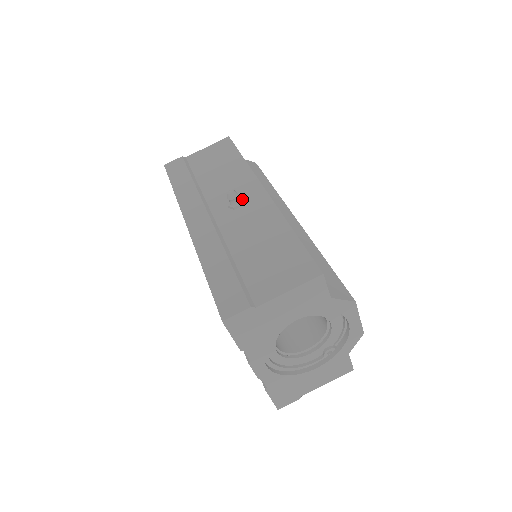
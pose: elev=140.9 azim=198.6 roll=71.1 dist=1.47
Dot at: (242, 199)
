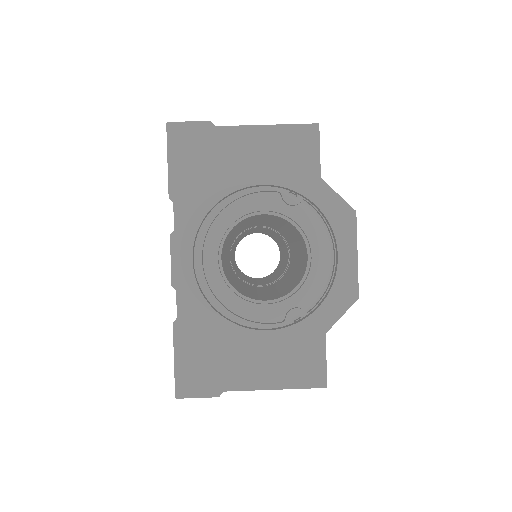
Dot at: occluded
